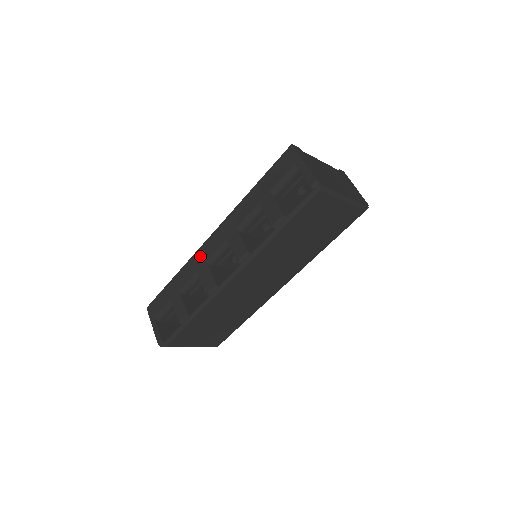
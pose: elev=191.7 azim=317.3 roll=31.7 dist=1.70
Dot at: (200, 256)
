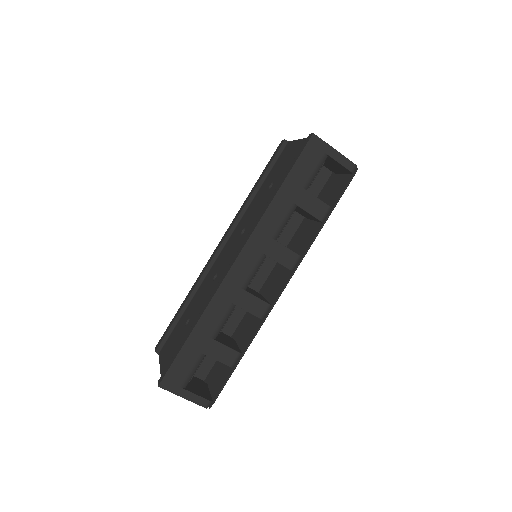
Dot at: (230, 287)
